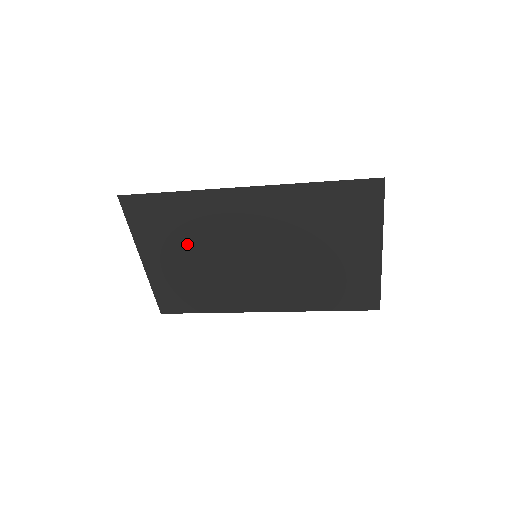
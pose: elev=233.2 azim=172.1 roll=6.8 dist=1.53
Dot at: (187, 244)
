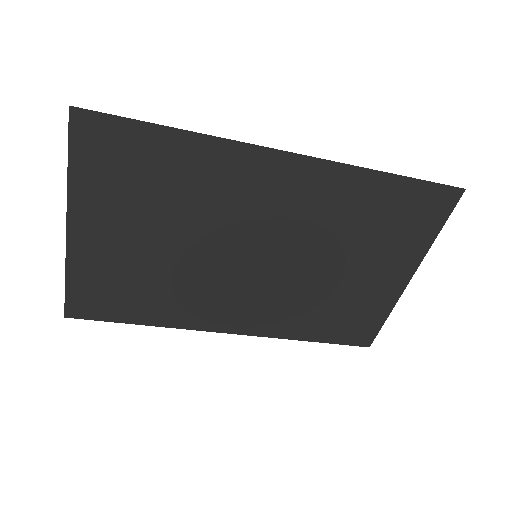
Dot at: (160, 218)
